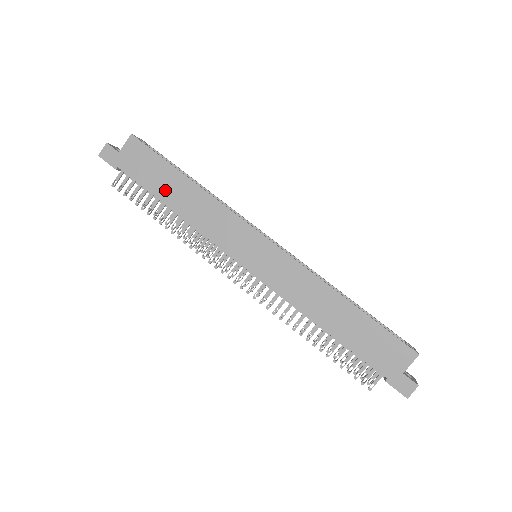
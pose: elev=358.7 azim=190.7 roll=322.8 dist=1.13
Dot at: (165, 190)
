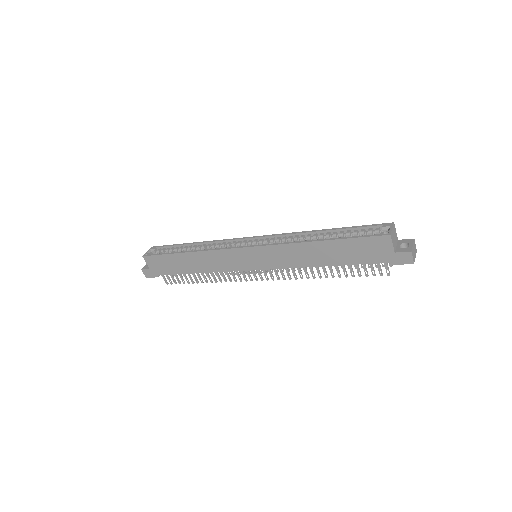
Dot at: (184, 267)
